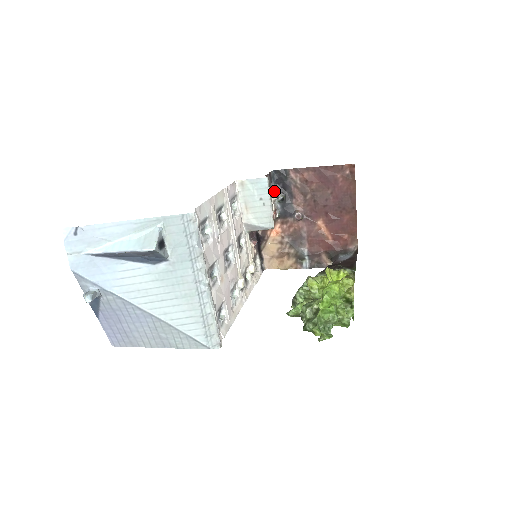
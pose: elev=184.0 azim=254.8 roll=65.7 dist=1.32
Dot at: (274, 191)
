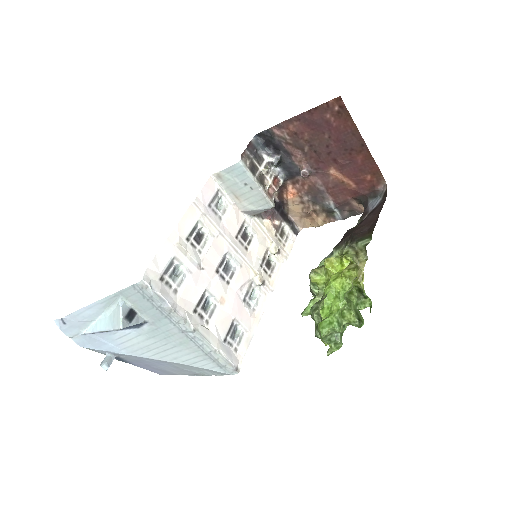
Dot at: (265, 159)
